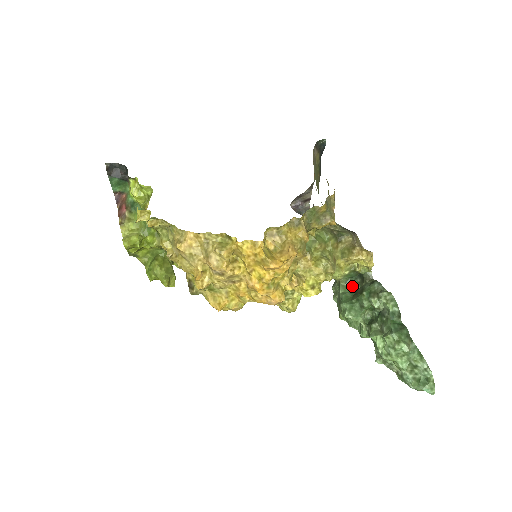
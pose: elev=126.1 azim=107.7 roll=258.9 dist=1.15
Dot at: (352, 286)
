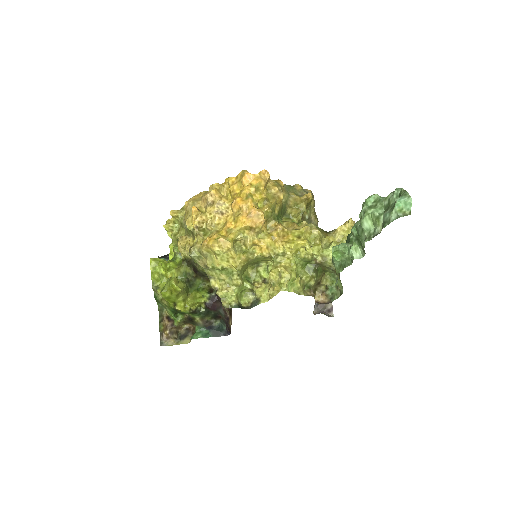
Dot at: occluded
